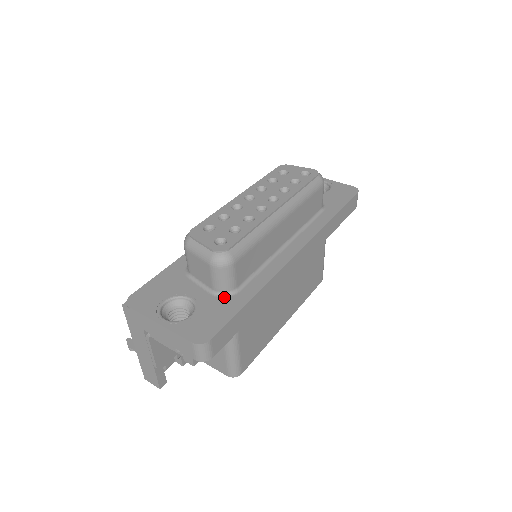
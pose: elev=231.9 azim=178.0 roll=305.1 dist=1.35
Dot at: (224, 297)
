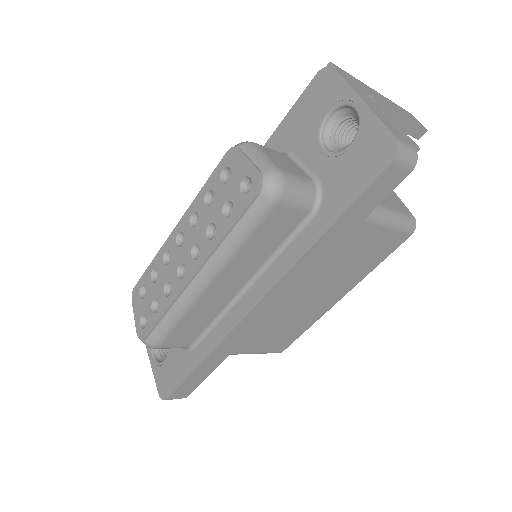
Dot at: (184, 350)
